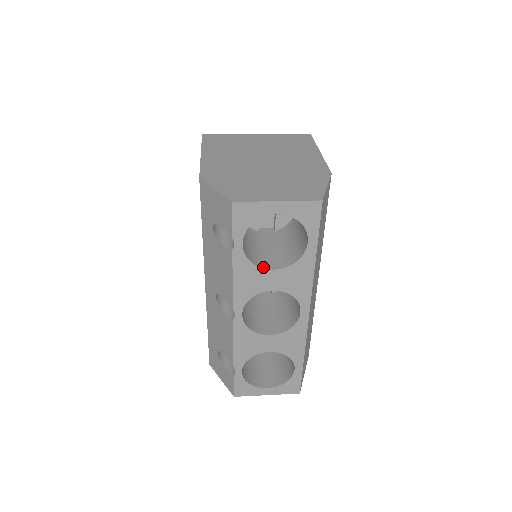
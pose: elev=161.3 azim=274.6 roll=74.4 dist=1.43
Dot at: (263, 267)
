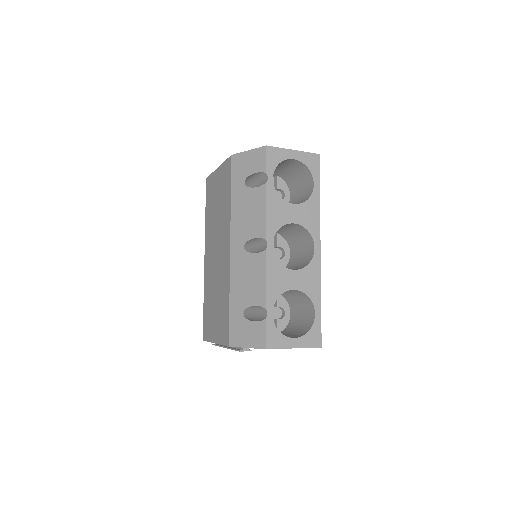
Dot at: (286, 202)
